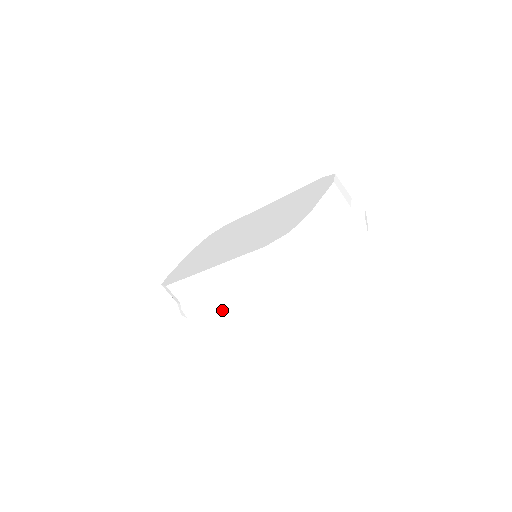
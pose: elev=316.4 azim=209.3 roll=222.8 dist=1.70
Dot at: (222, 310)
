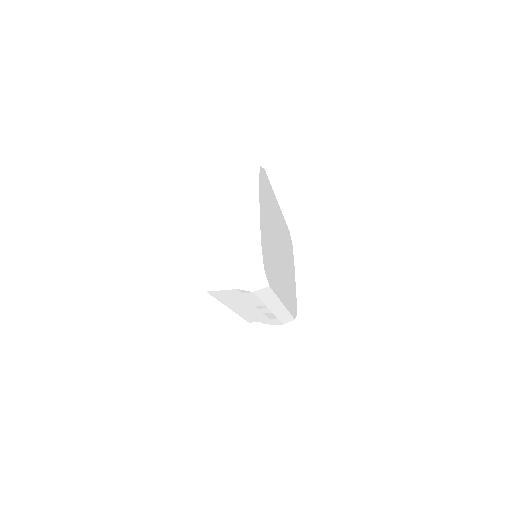
Dot at: (277, 314)
